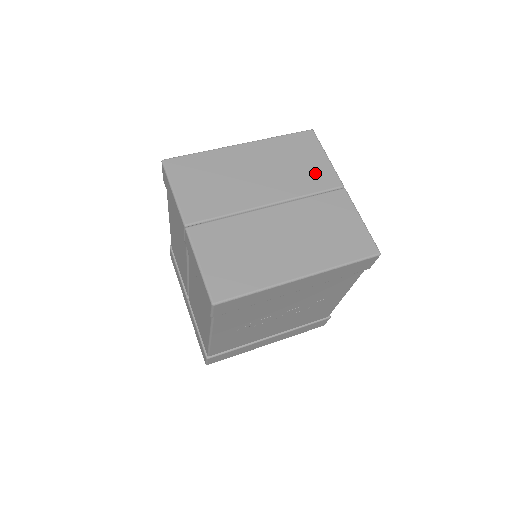
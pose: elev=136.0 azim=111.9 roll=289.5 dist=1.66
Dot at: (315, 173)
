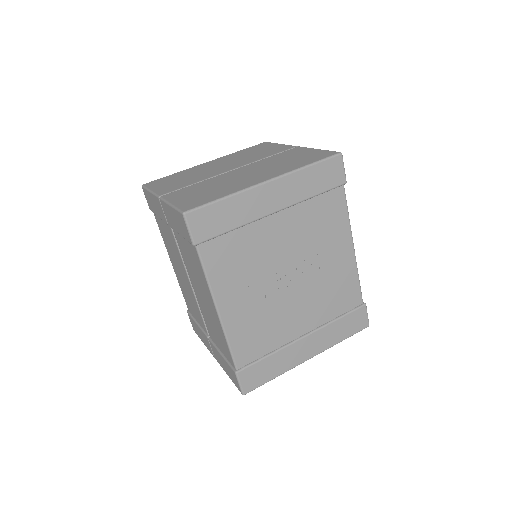
Dot at: (271, 150)
